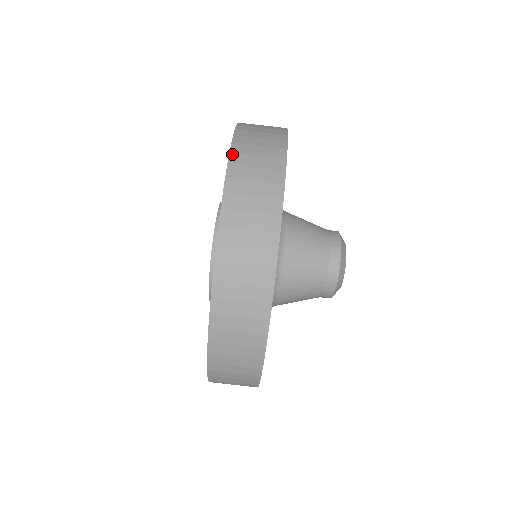
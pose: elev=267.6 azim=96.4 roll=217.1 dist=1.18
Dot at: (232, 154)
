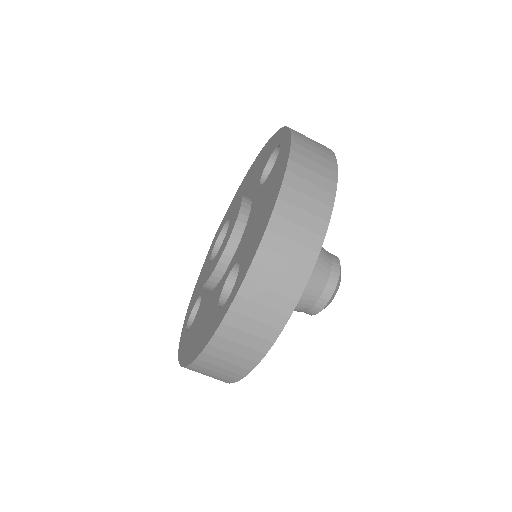
Dot at: (216, 337)
